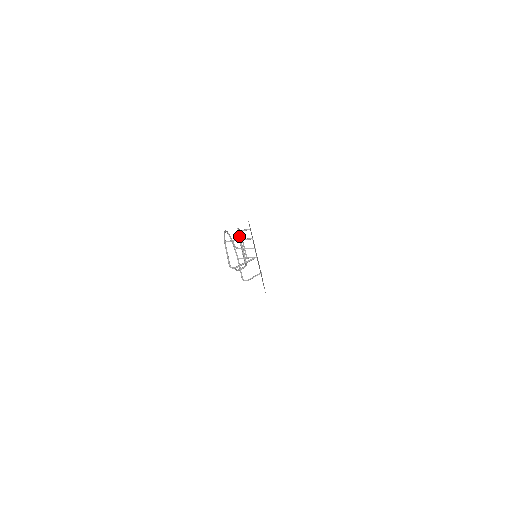
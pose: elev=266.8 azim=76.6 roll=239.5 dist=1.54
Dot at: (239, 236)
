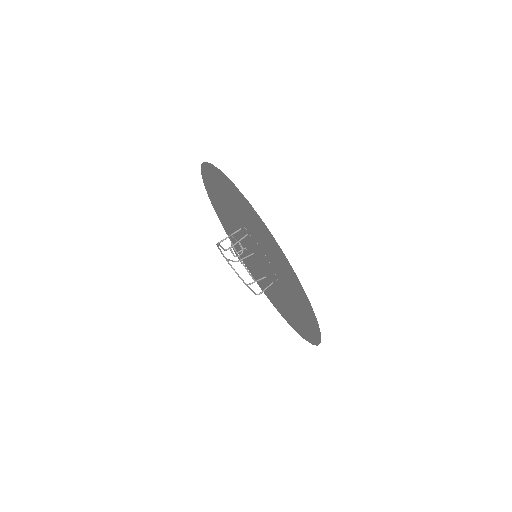
Dot at: (229, 235)
